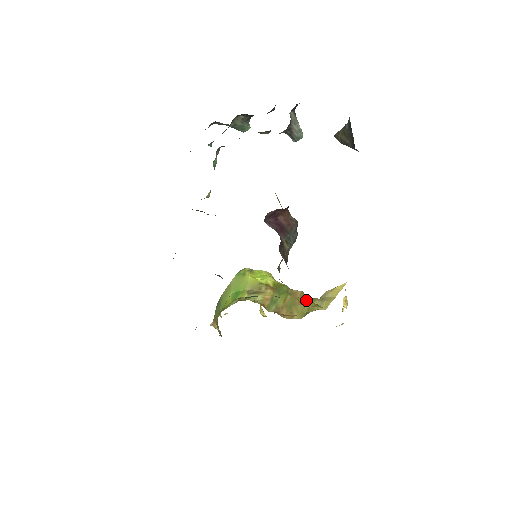
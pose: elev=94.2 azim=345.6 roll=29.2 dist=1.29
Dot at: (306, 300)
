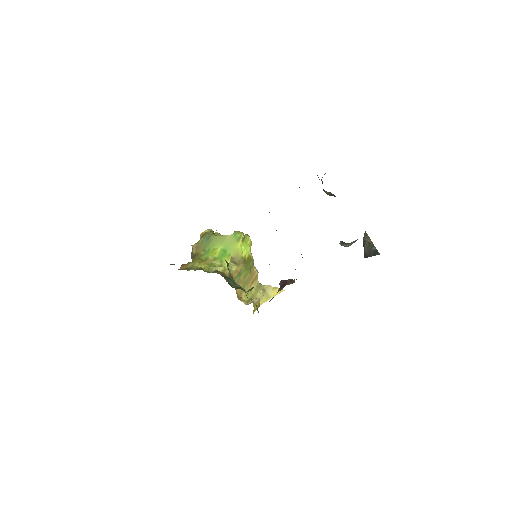
Dot at: (257, 302)
